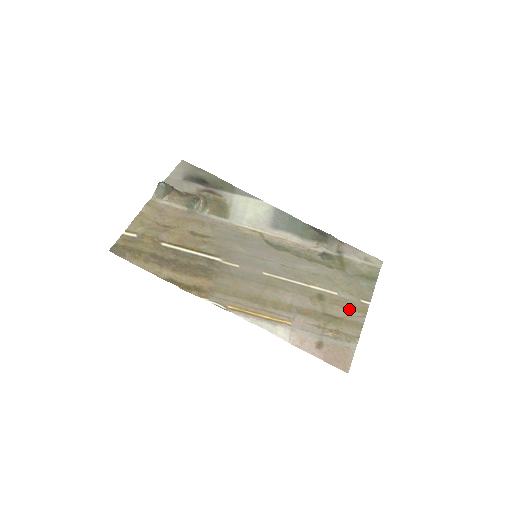
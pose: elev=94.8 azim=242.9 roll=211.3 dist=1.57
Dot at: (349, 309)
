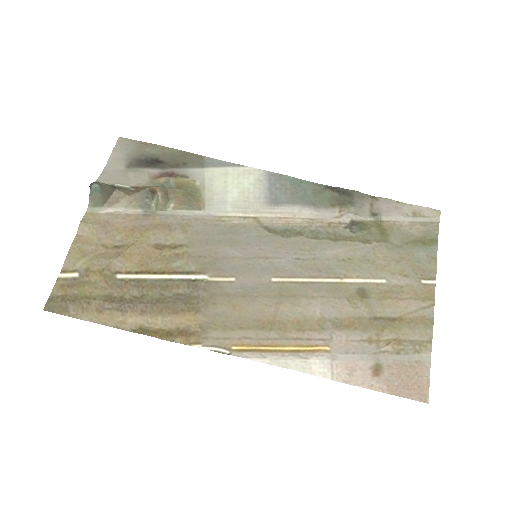
Dot at: (408, 300)
